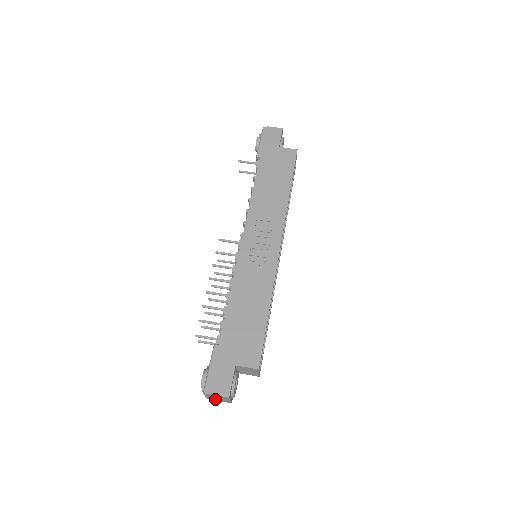
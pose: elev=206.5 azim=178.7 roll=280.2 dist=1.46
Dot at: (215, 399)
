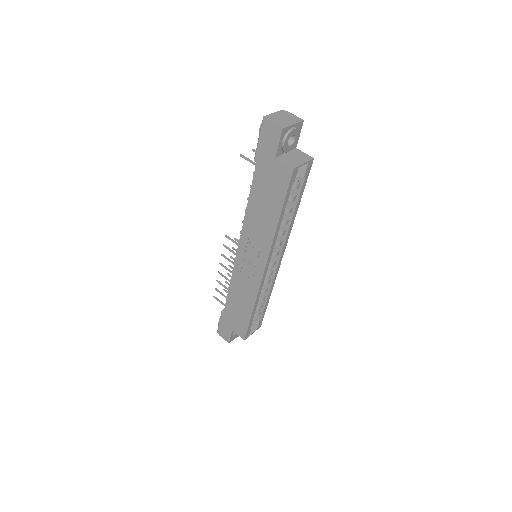
Dot at: occluded
